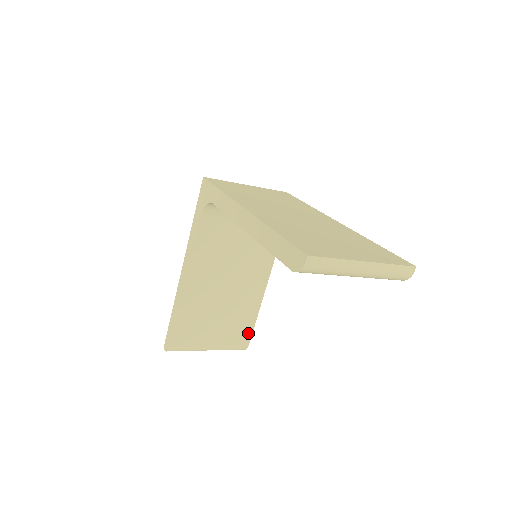
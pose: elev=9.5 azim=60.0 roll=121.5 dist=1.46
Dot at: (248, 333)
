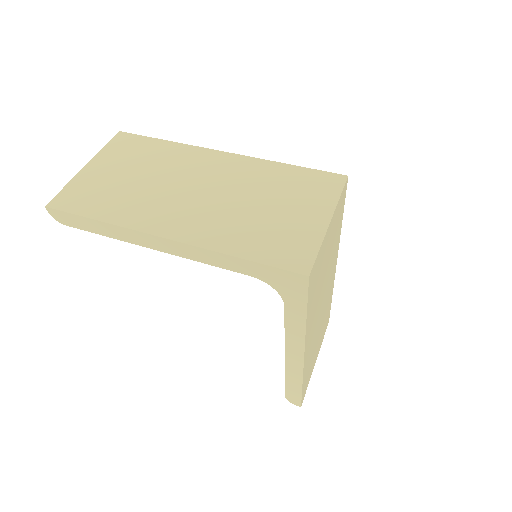
Dot at: occluded
